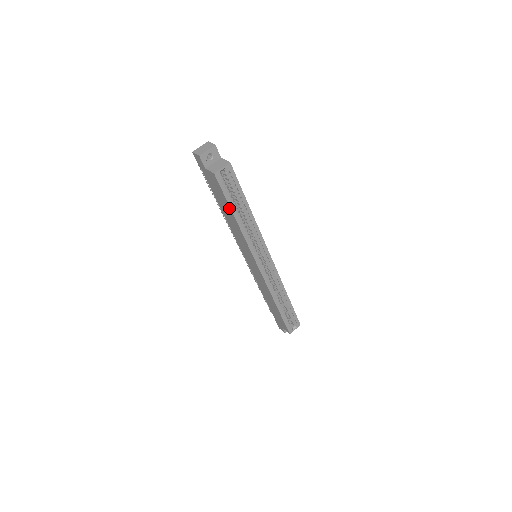
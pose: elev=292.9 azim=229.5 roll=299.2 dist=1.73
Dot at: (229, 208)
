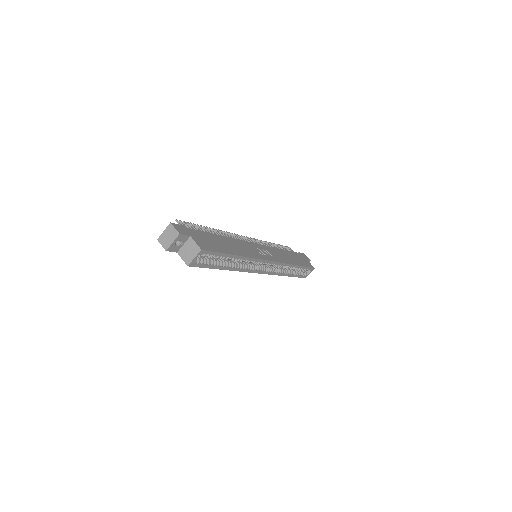
Dot at: occluded
